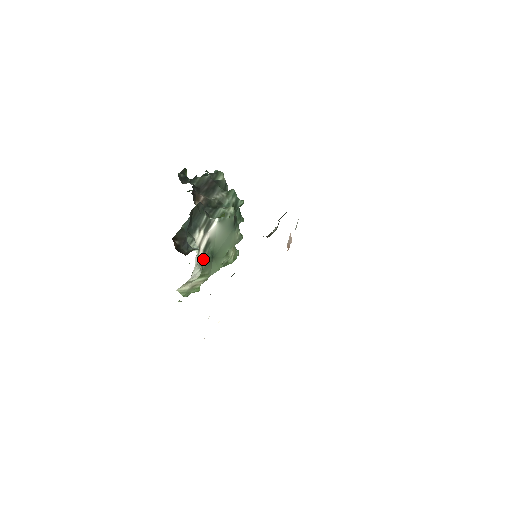
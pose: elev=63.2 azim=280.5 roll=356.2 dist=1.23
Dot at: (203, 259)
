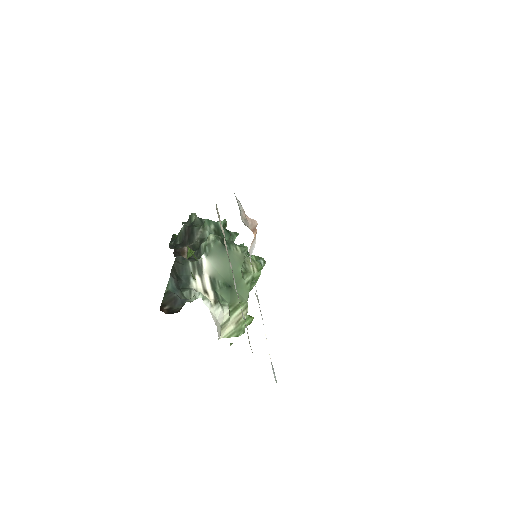
Dot at: (220, 296)
